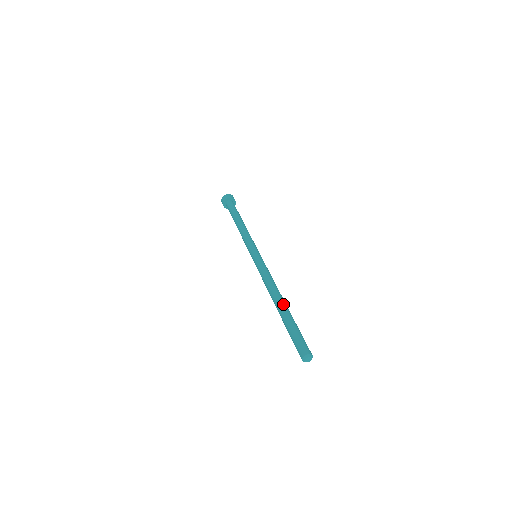
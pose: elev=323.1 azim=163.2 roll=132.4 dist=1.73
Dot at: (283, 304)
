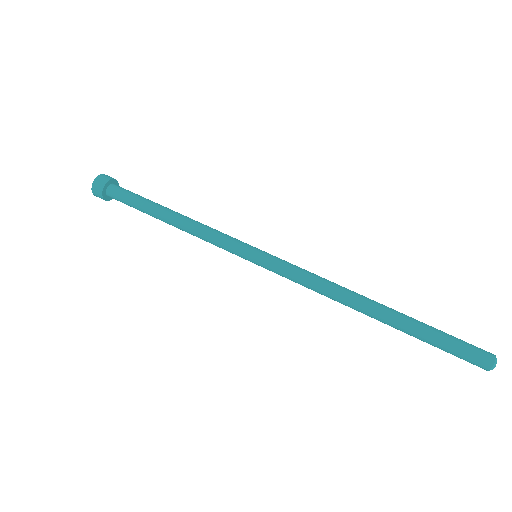
Dot at: (383, 313)
